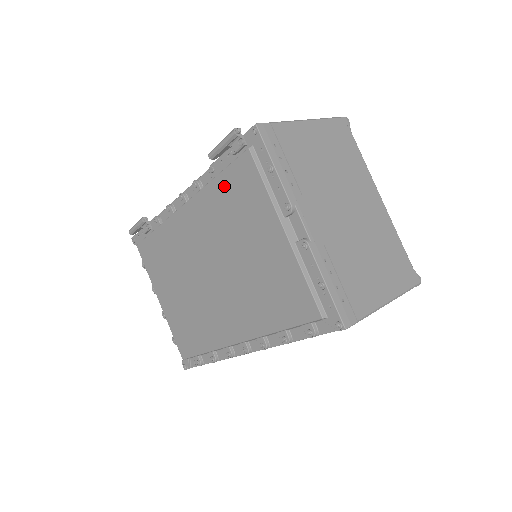
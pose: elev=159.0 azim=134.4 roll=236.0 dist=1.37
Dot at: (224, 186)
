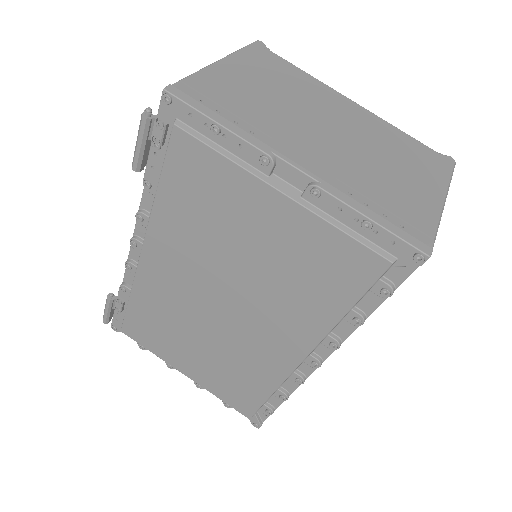
Dot at: (173, 192)
